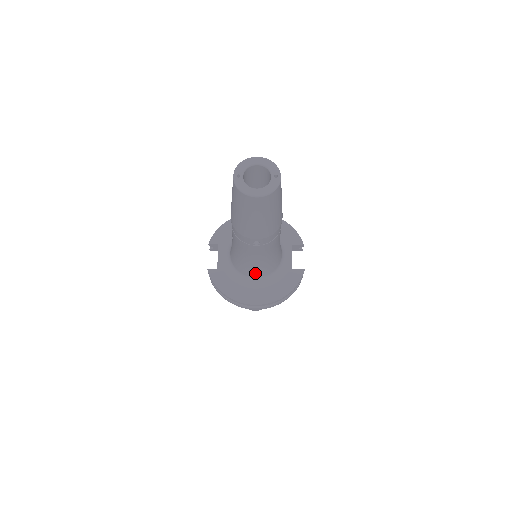
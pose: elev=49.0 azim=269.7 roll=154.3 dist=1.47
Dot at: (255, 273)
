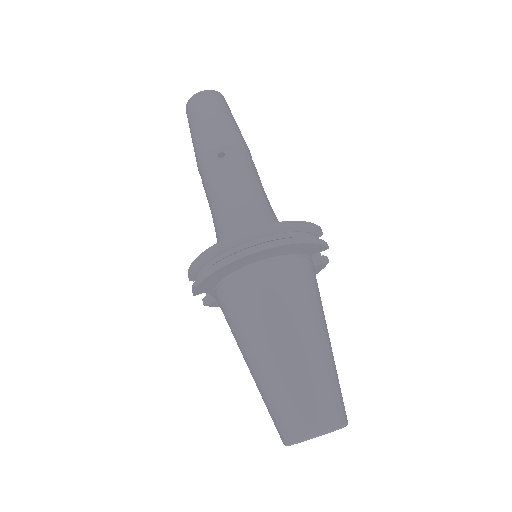
Dot at: (243, 226)
